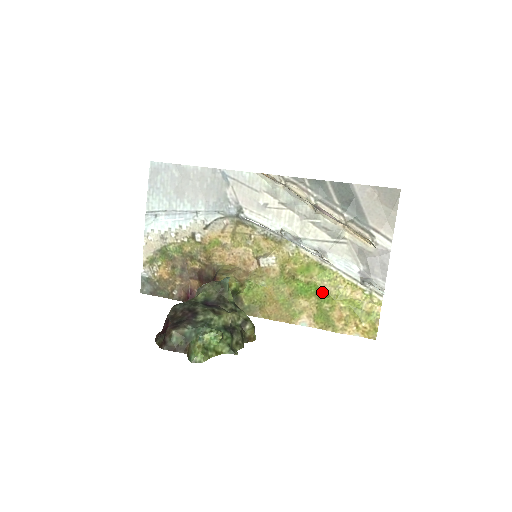
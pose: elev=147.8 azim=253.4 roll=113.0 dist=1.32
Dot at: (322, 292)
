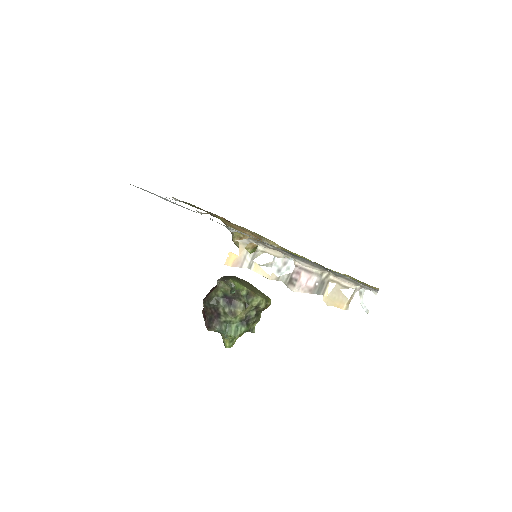
Dot at: occluded
